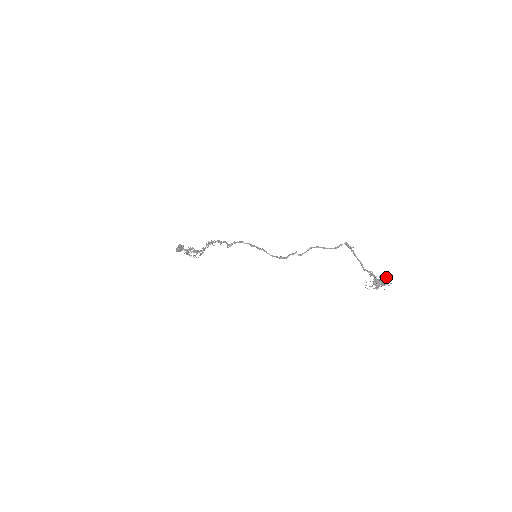
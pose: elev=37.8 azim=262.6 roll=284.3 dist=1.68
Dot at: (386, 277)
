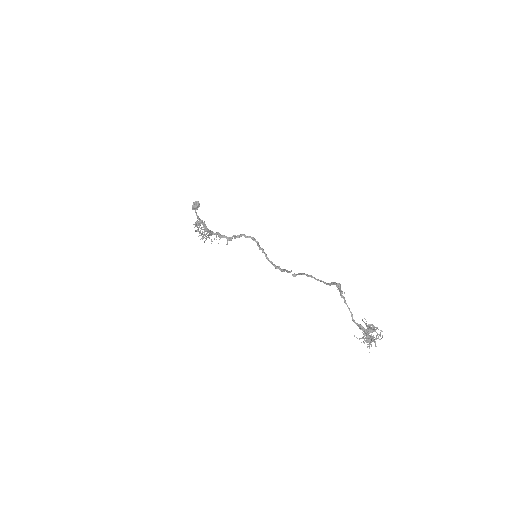
Dot at: occluded
